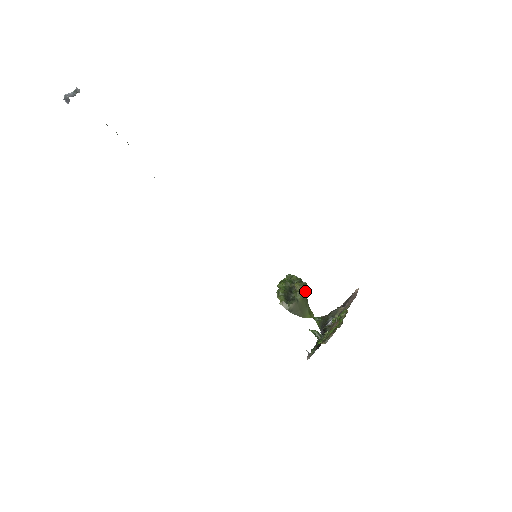
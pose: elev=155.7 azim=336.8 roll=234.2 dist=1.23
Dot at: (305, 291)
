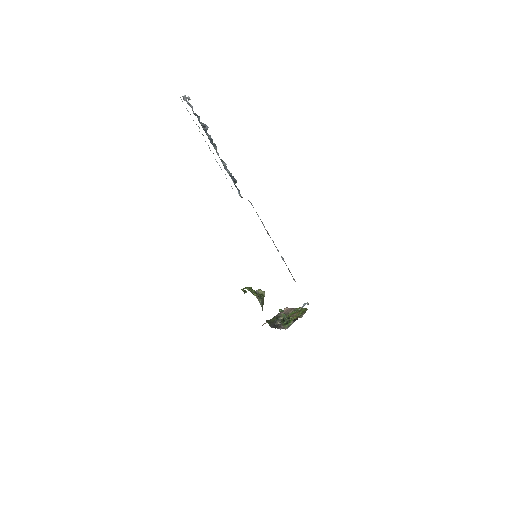
Dot at: occluded
